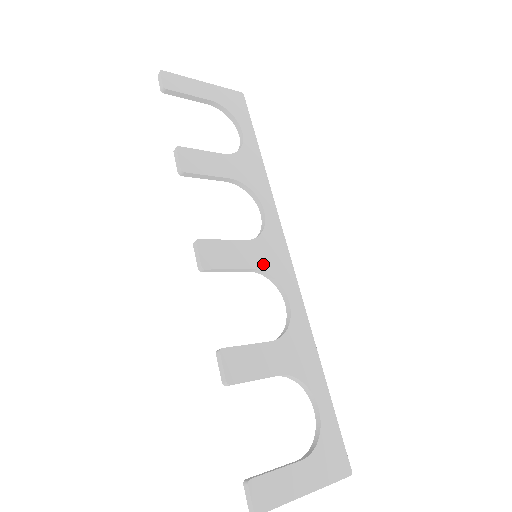
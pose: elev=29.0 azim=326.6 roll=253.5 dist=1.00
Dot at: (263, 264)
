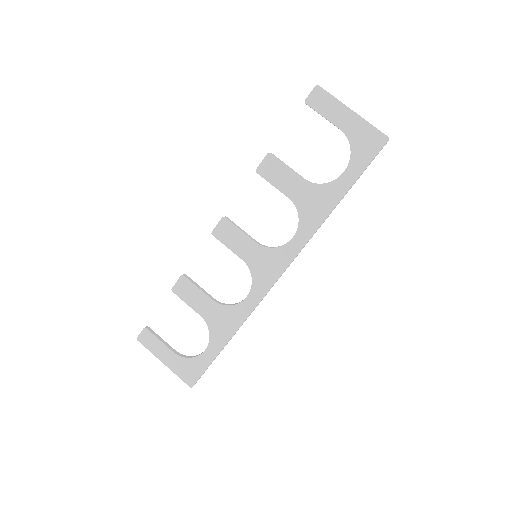
Dot at: (253, 264)
